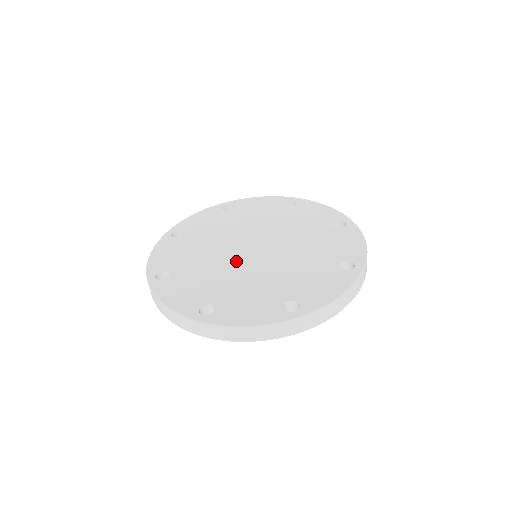
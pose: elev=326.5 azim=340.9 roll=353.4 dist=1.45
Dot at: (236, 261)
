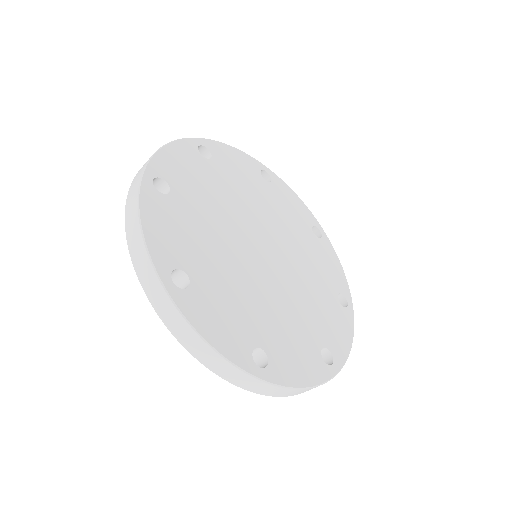
Dot at: (255, 269)
